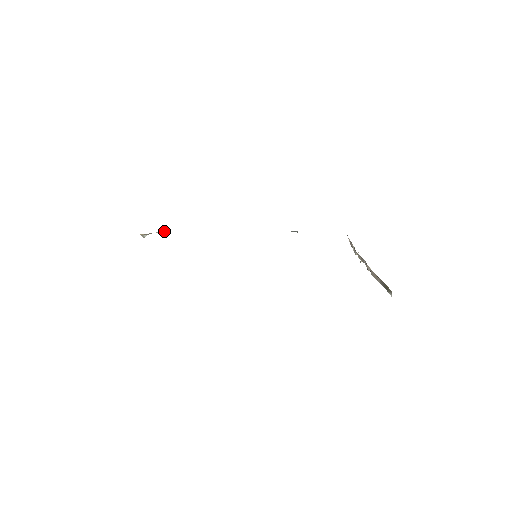
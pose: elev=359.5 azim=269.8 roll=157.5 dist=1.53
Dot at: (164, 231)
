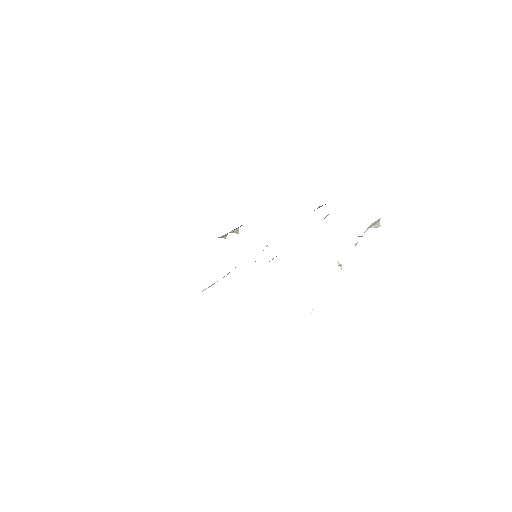
Dot at: (234, 230)
